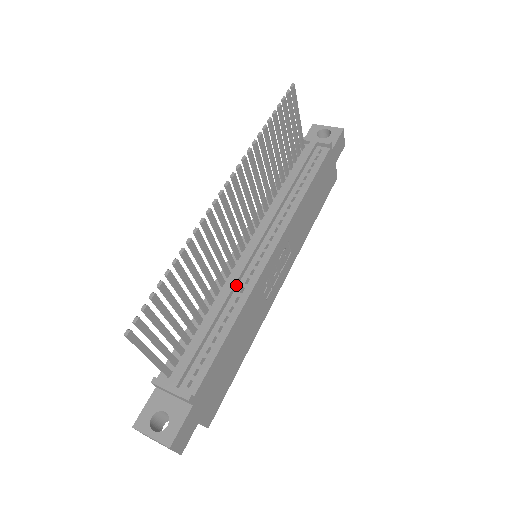
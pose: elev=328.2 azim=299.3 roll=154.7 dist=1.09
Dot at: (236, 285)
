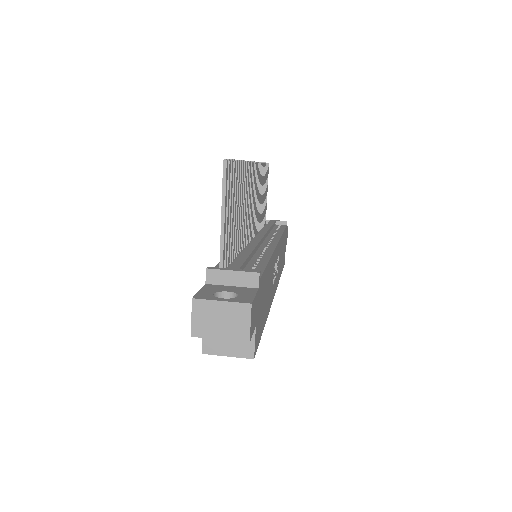
Dot at: (257, 248)
